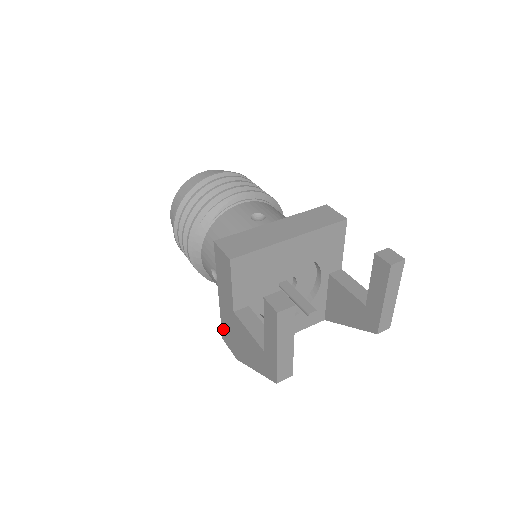
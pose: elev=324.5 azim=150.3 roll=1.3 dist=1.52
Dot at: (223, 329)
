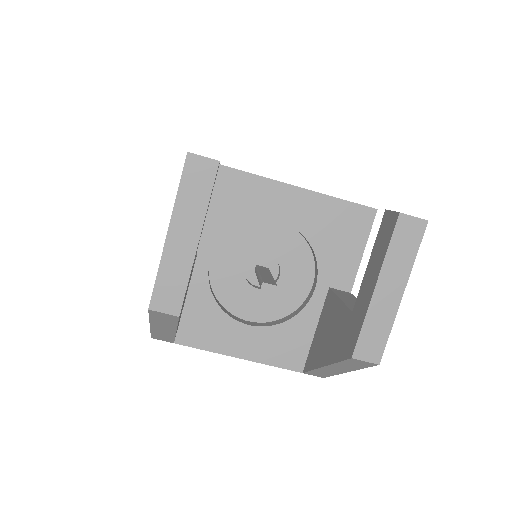
Dot at: occluded
